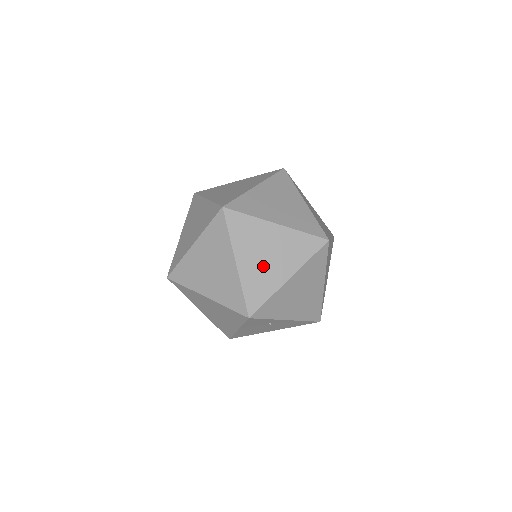
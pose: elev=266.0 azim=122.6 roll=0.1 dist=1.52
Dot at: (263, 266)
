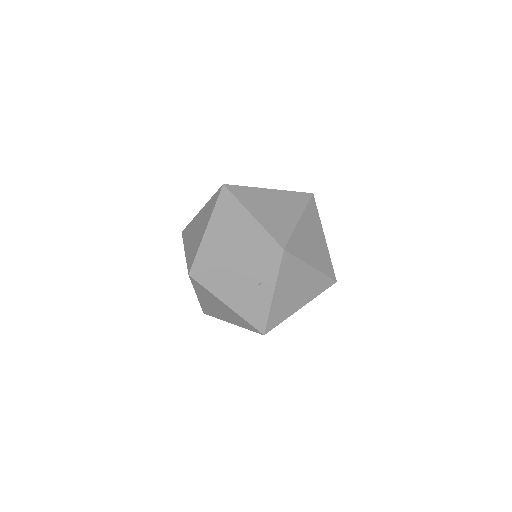
Dot at: (308, 241)
